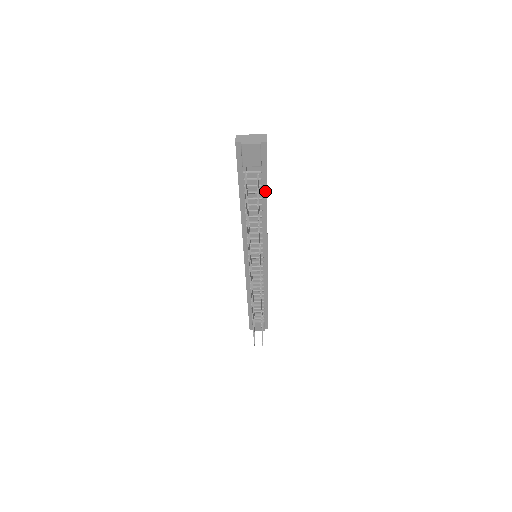
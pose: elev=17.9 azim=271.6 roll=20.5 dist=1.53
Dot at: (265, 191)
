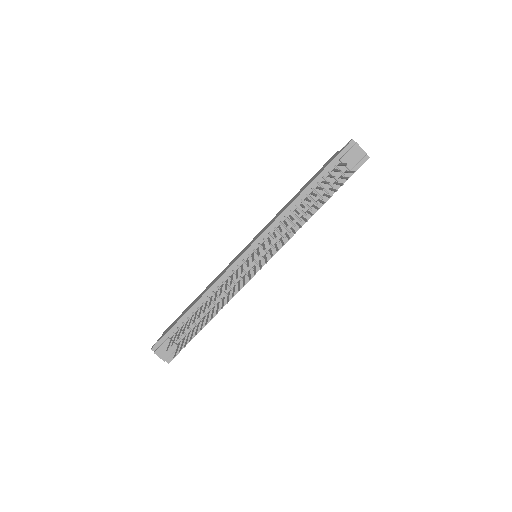
Dot at: (331, 195)
